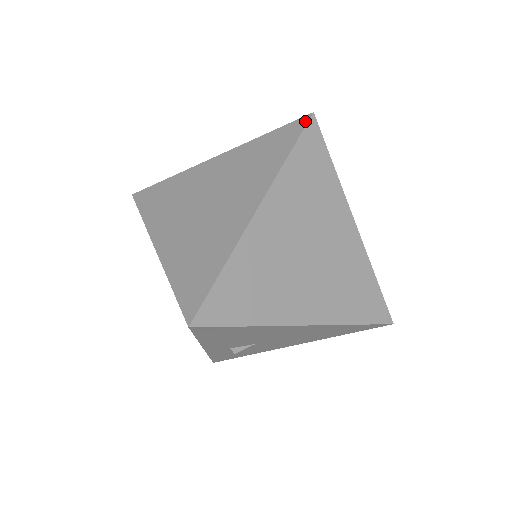
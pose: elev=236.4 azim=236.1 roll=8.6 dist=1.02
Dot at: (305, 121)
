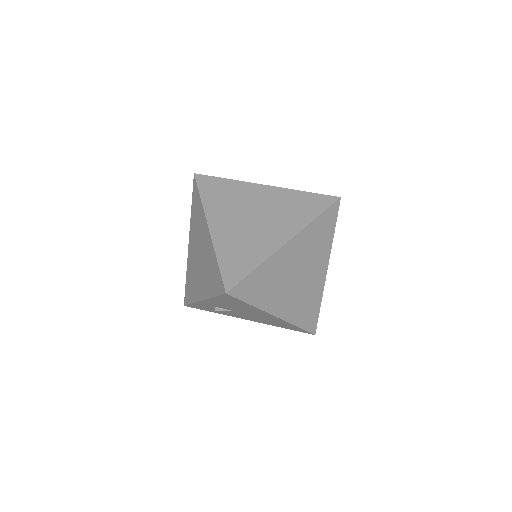
Dot at: (334, 200)
